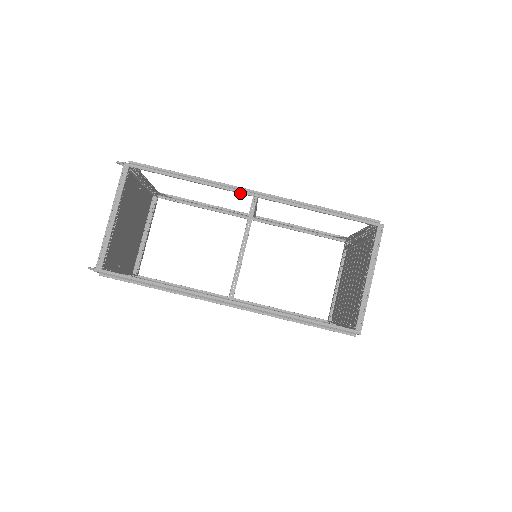
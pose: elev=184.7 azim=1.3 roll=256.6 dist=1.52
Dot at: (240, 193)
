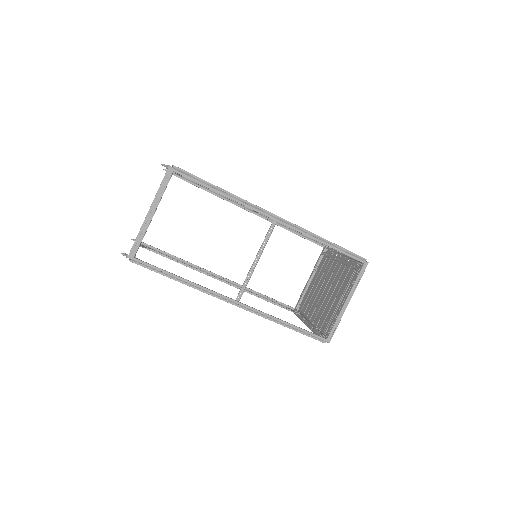
Dot at: occluded
